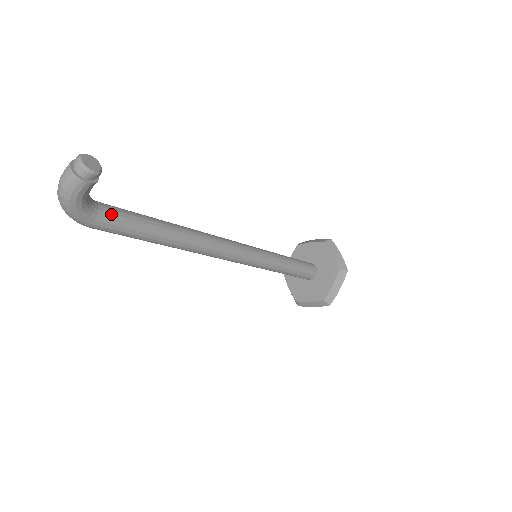
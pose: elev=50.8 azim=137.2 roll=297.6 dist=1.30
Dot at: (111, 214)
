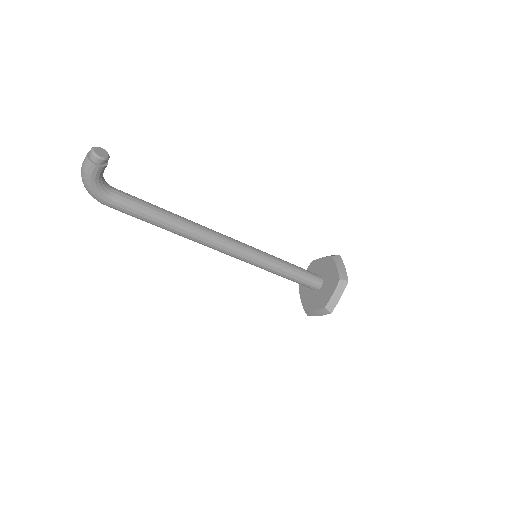
Dot at: (121, 196)
